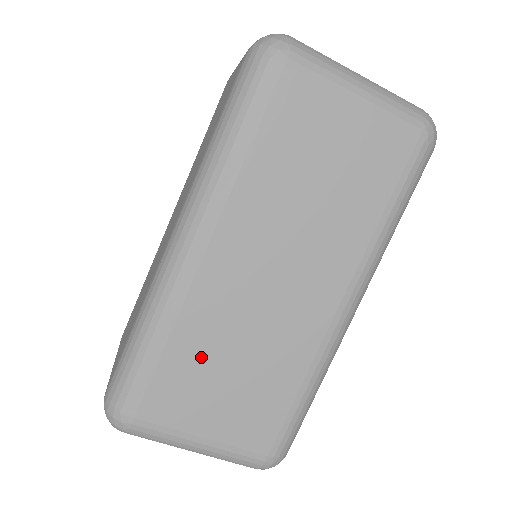
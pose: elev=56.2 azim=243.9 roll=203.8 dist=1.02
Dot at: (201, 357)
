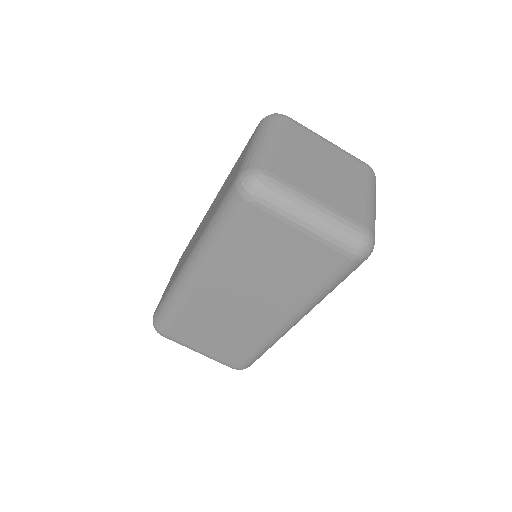
Dot at: (199, 322)
